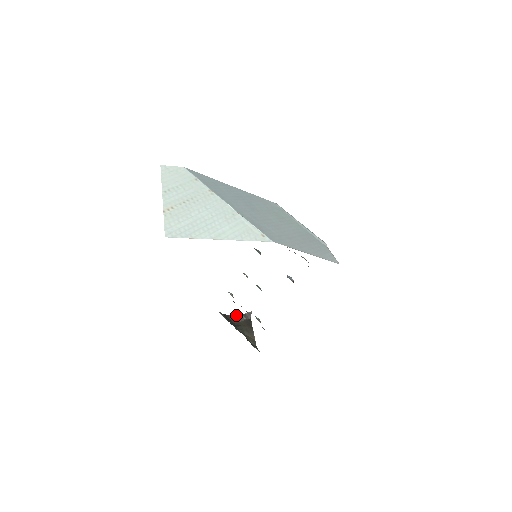
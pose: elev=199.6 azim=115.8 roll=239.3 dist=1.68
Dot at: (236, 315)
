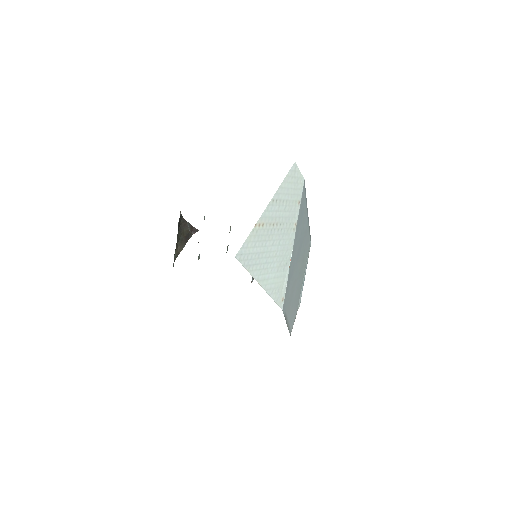
Dot at: occluded
